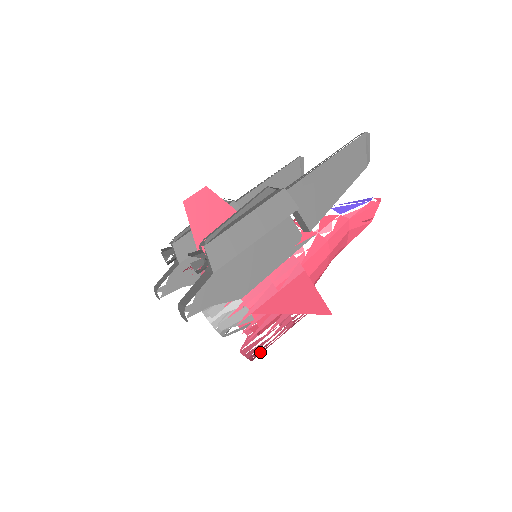
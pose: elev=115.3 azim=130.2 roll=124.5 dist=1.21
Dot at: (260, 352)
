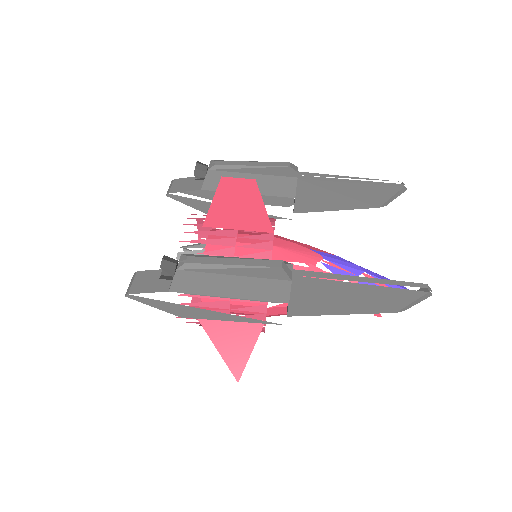
Dot at: occluded
